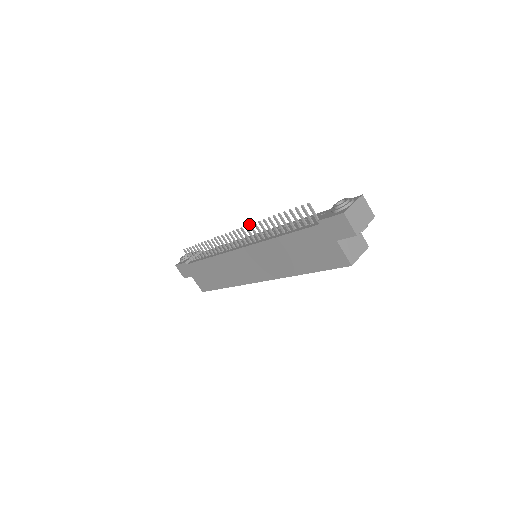
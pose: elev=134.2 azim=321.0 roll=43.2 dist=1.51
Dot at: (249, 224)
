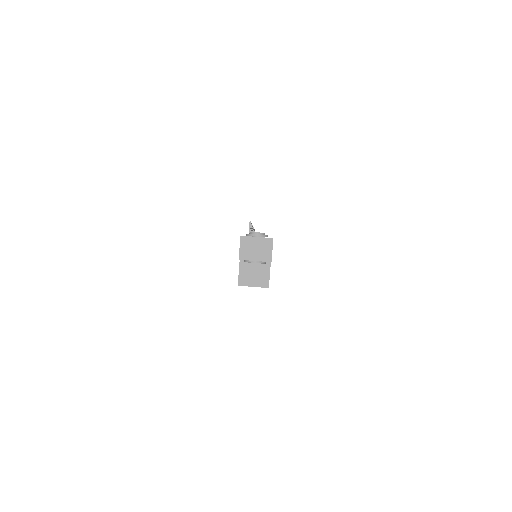
Dot at: occluded
